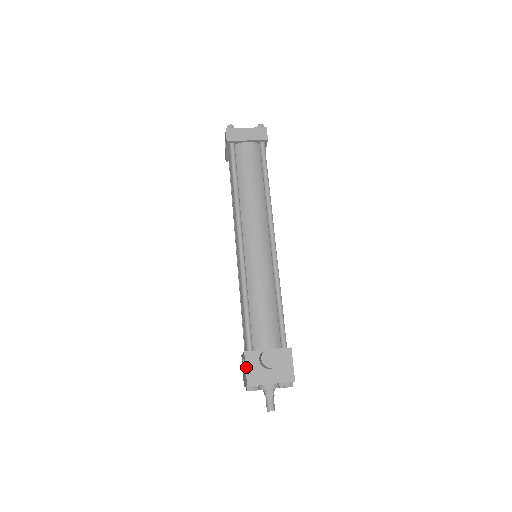
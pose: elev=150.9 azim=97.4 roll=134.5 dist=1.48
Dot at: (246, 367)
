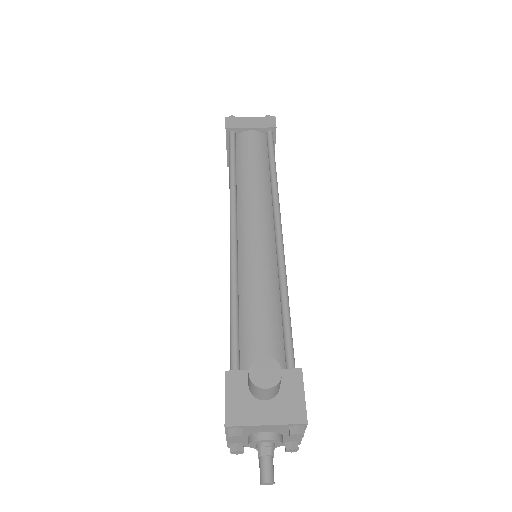
Dot at: (225, 395)
